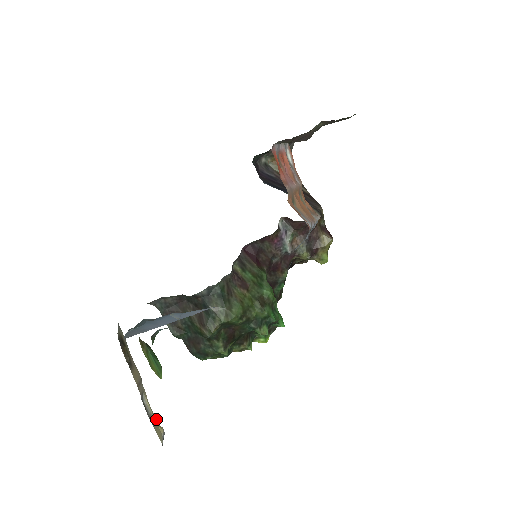
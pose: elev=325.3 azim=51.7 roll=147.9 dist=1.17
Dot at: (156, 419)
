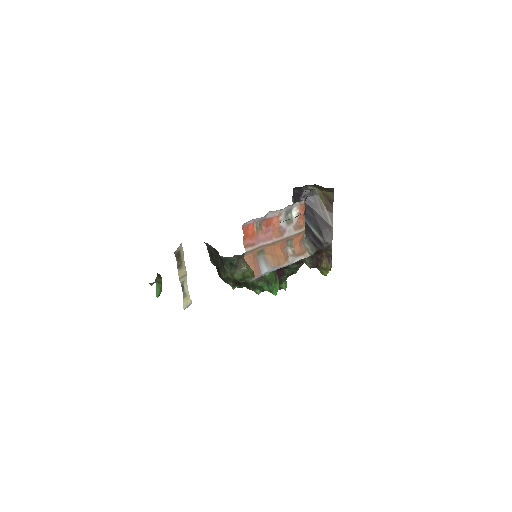
Dot at: (189, 295)
